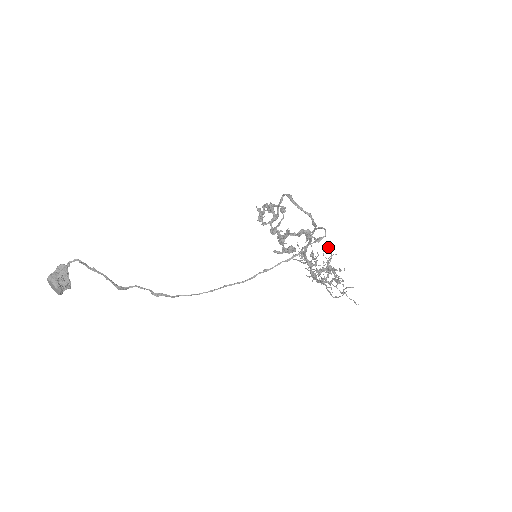
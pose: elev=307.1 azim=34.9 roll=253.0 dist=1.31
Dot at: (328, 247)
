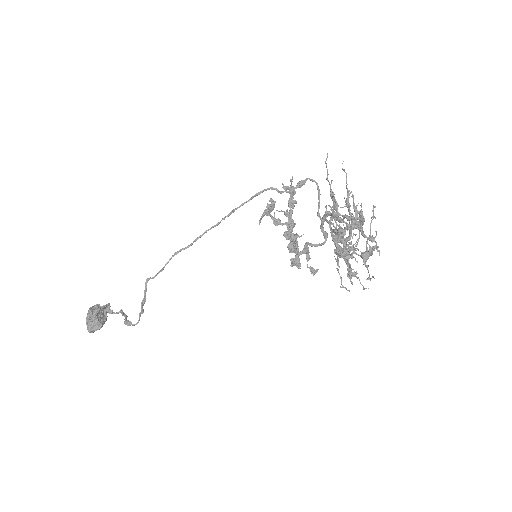
Dot at: occluded
